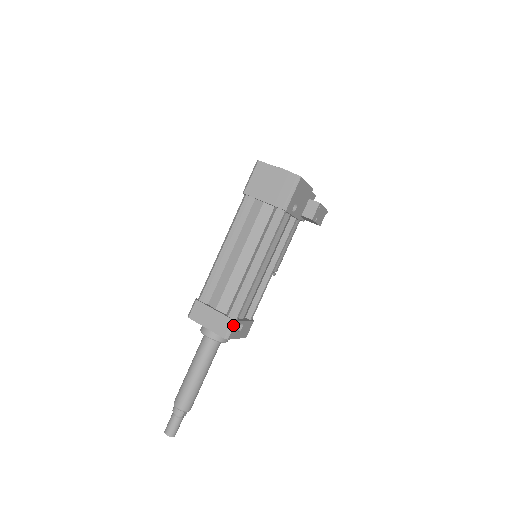
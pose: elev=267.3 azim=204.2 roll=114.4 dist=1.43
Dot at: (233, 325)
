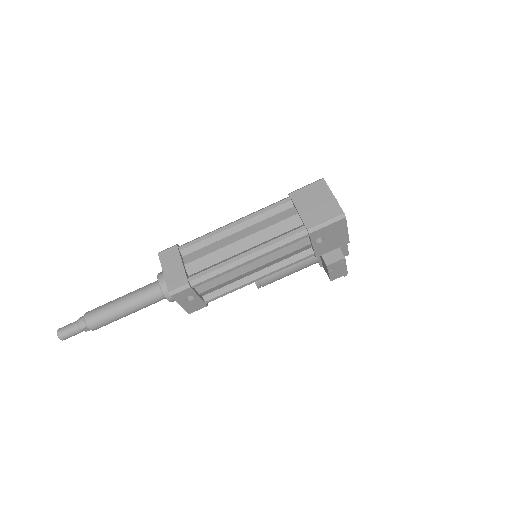
Dot at: (185, 288)
